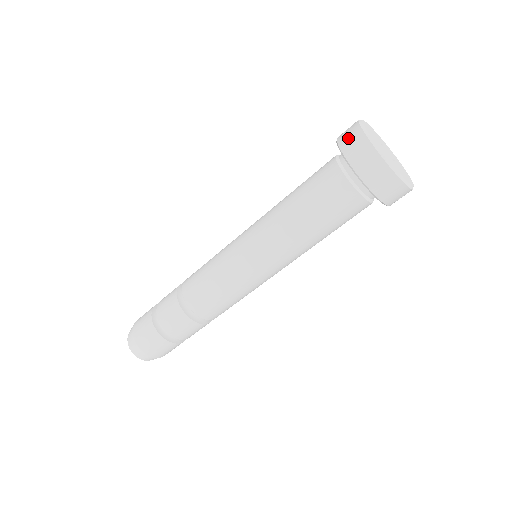
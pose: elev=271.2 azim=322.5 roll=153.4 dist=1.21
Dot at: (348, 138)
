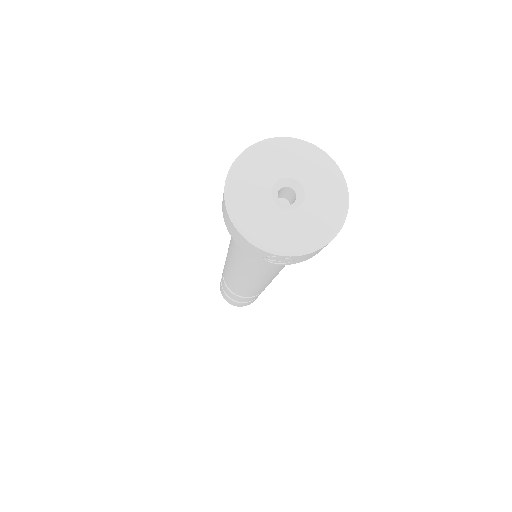
Dot at: occluded
